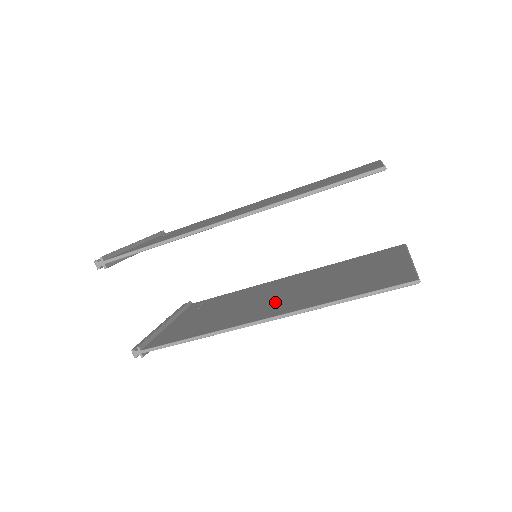
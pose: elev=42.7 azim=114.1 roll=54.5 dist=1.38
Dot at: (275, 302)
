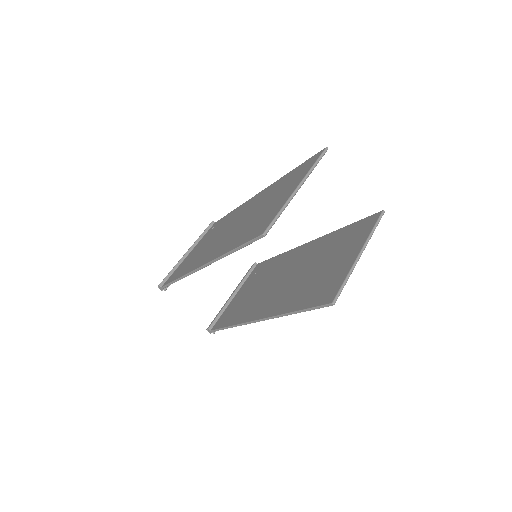
Dot at: (275, 293)
